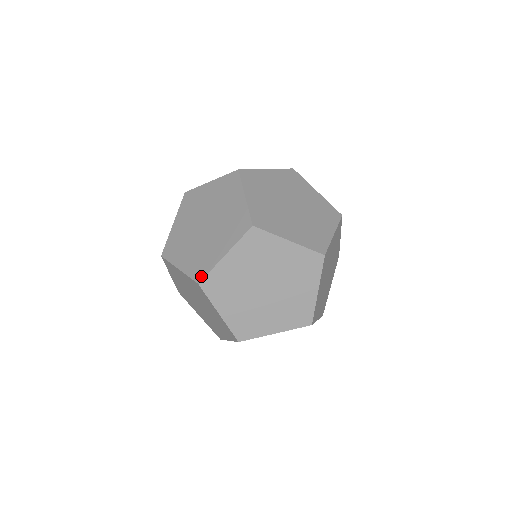
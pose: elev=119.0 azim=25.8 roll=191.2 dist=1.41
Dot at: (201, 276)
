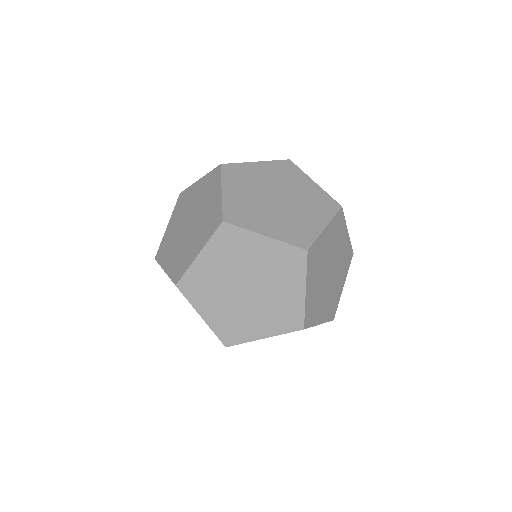
Dot at: (178, 277)
